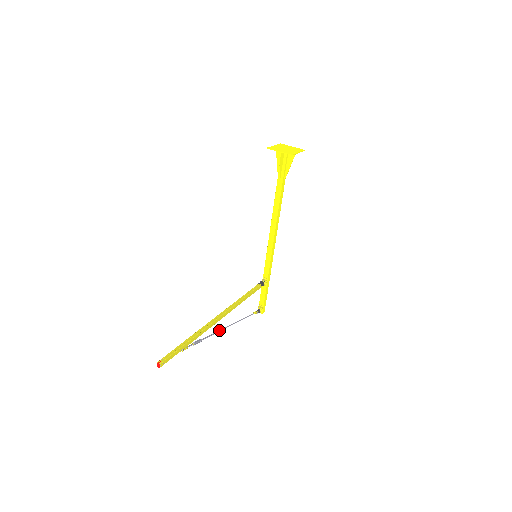
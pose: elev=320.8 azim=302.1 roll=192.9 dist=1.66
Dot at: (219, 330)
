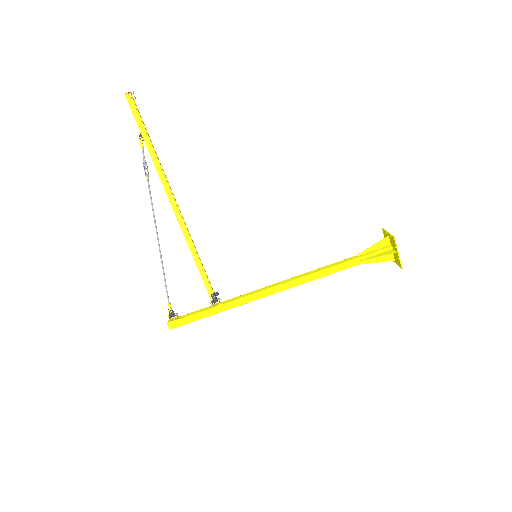
Dot at: occluded
